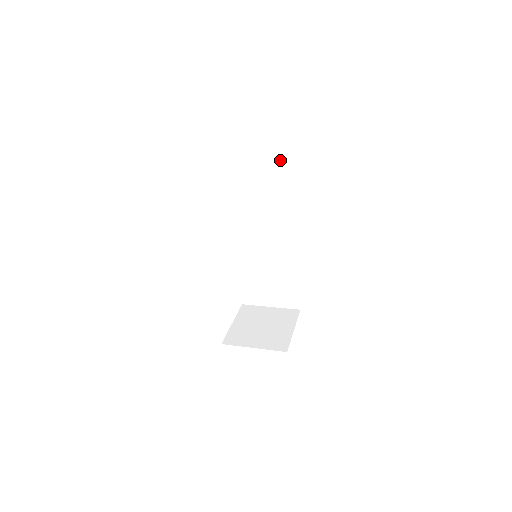
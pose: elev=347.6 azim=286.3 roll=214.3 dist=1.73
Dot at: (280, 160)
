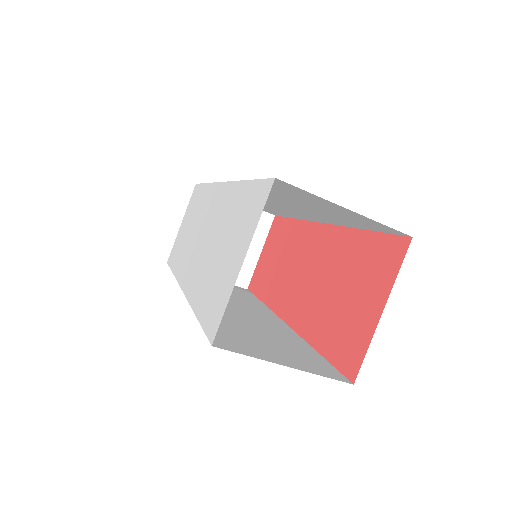
Dot at: occluded
